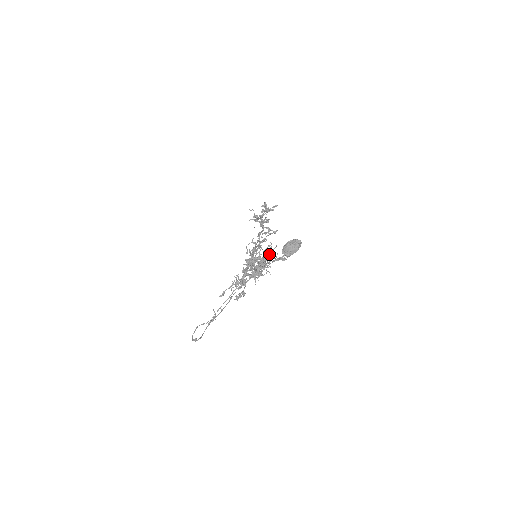
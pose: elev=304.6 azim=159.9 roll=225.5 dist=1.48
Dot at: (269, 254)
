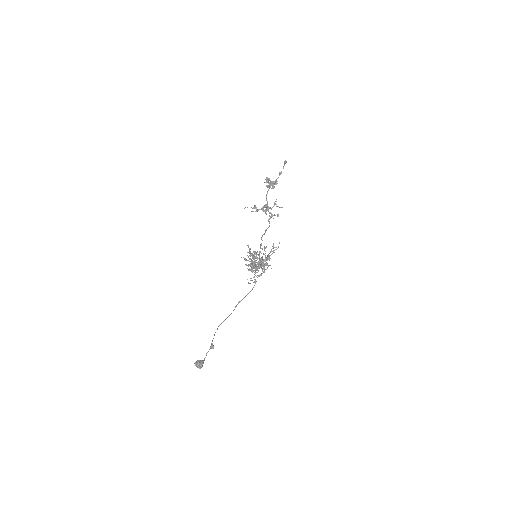
Dot at: occluded
